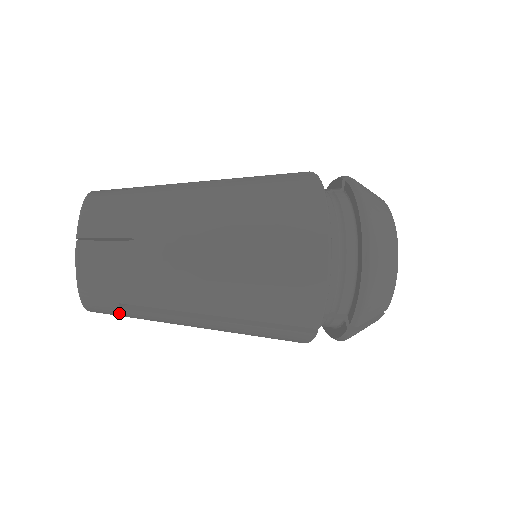
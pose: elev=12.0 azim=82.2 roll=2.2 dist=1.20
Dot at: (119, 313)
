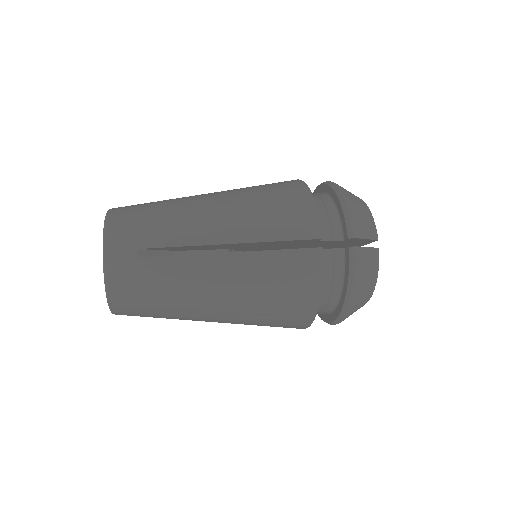
Dot at: occluded
